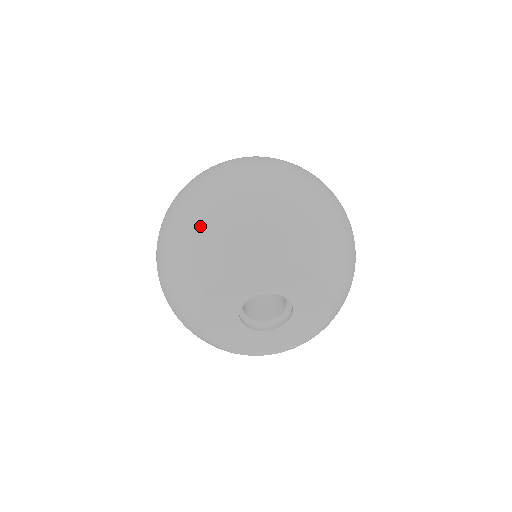
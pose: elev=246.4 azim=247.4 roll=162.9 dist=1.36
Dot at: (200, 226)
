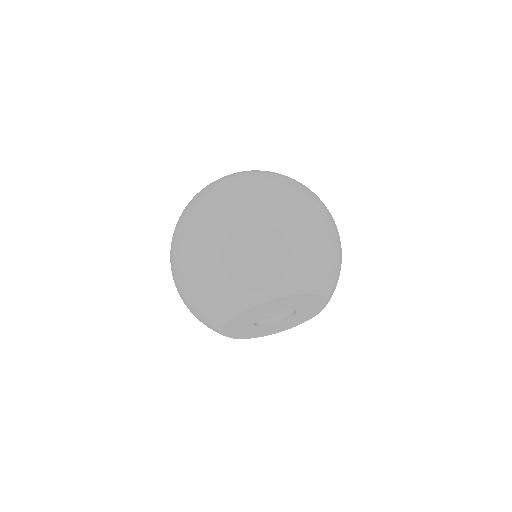
Dot at: (214, 275)
